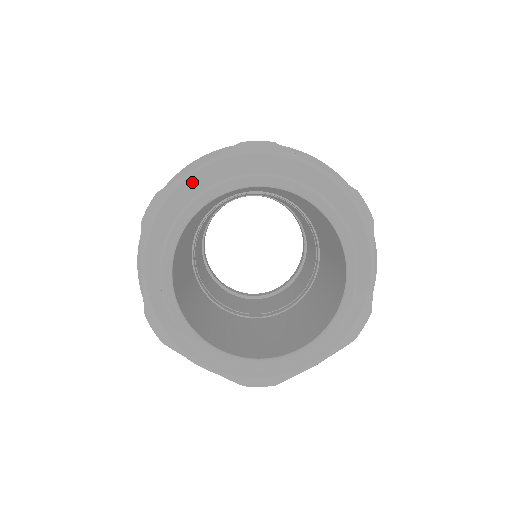
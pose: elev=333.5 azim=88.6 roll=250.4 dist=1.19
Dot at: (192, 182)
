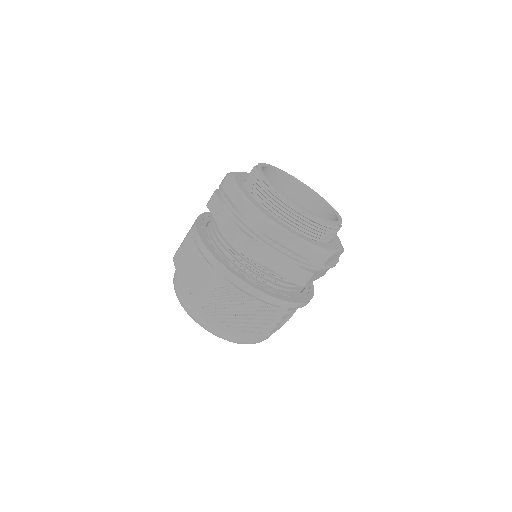
Dot at: (243, 174)
